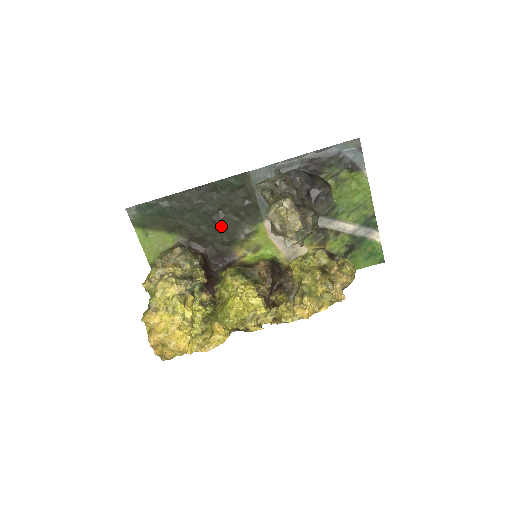
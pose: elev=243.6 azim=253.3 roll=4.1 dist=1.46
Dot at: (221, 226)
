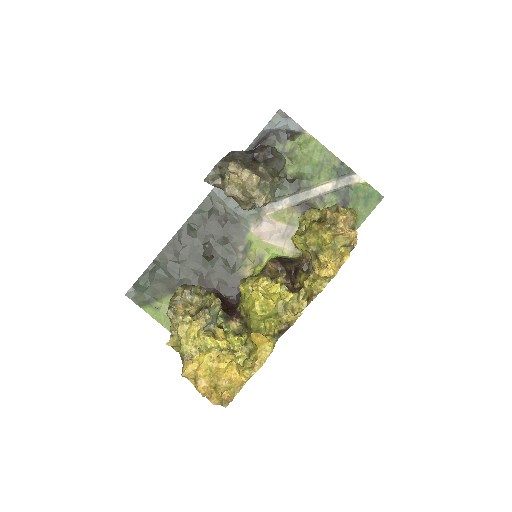
Dot at: (215, 258)
